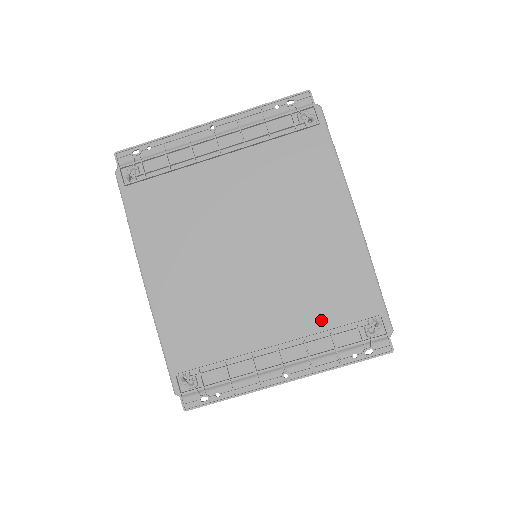
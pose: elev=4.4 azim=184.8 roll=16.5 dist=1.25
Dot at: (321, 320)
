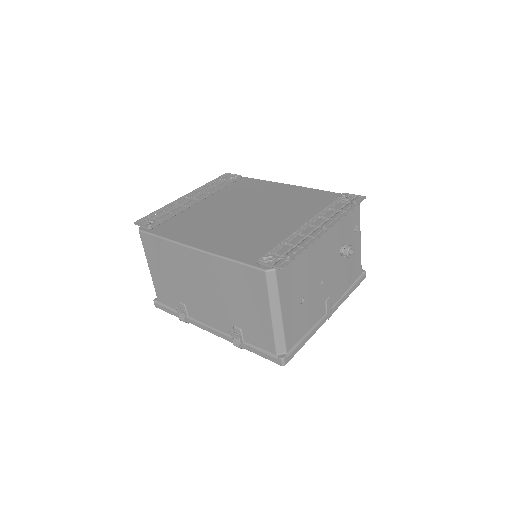
Dot at: (317, 210)
